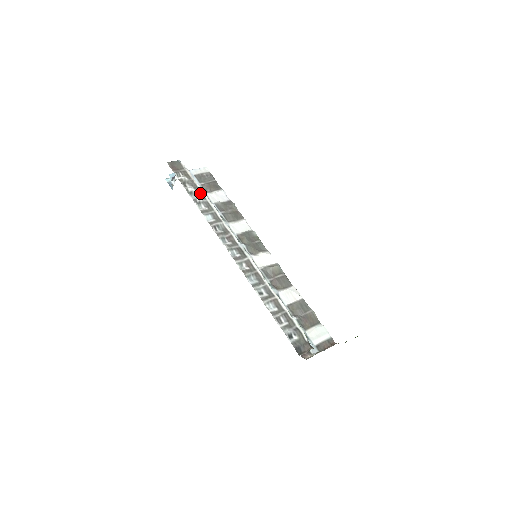
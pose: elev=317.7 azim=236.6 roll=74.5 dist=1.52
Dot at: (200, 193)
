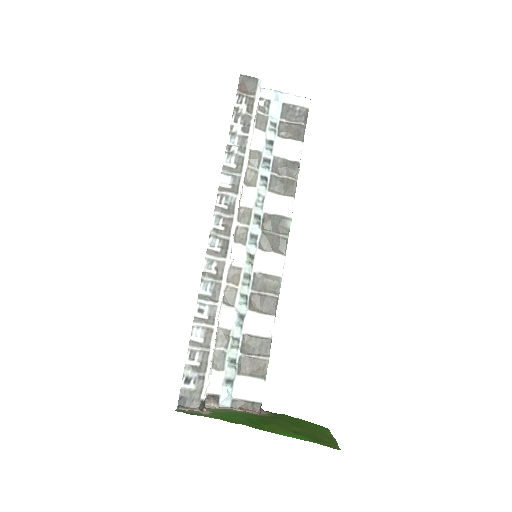
Dot at: (245, 140)
